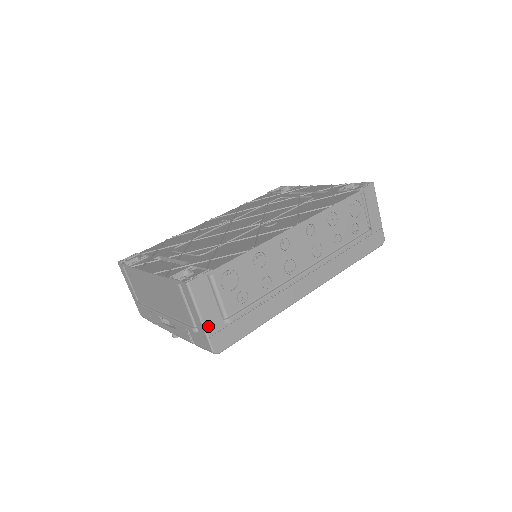
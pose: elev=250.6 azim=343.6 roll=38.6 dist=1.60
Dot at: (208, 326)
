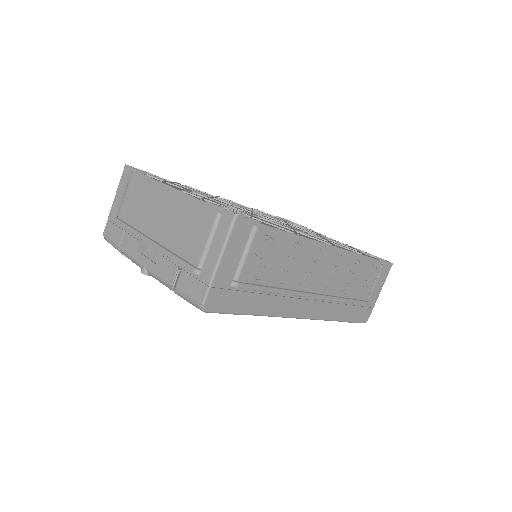
Dot at: (219, 274)
